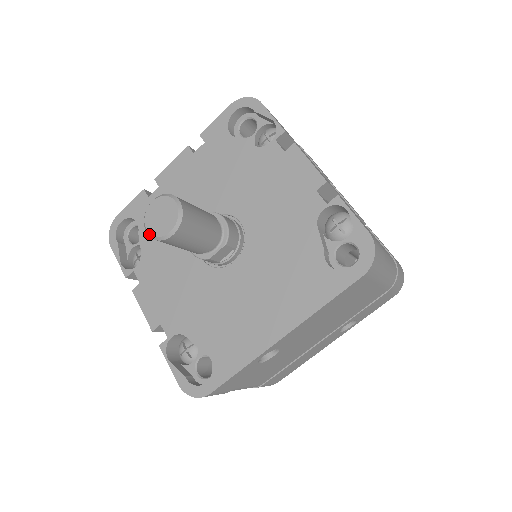
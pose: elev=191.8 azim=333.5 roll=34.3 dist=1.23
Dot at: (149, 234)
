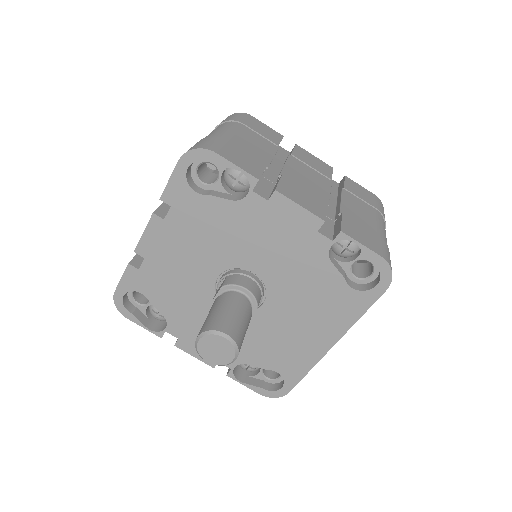
Dot at: occluded
